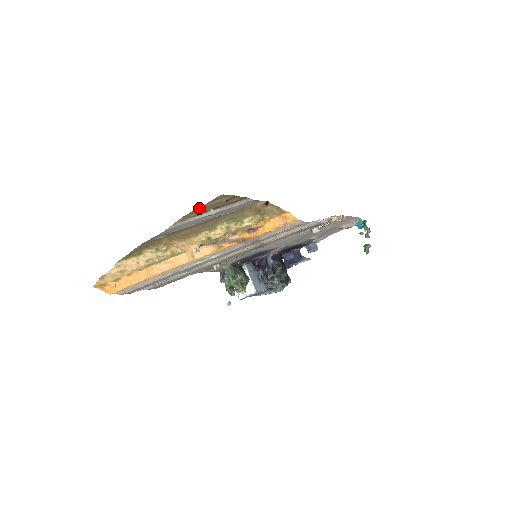
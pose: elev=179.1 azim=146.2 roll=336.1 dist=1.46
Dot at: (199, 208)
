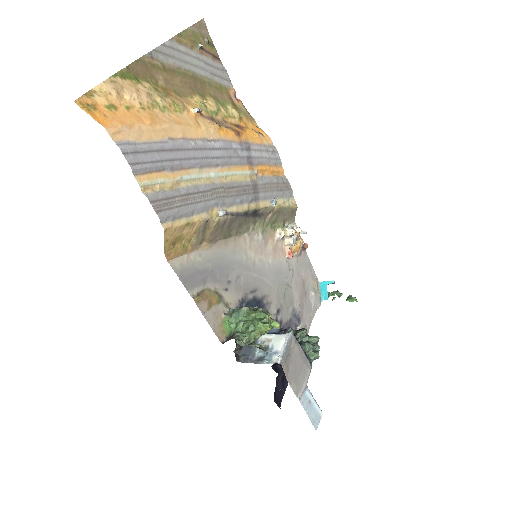
Dot at: (189, 28)
